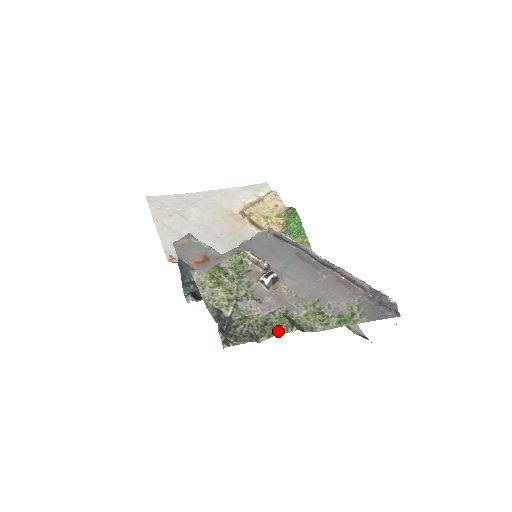
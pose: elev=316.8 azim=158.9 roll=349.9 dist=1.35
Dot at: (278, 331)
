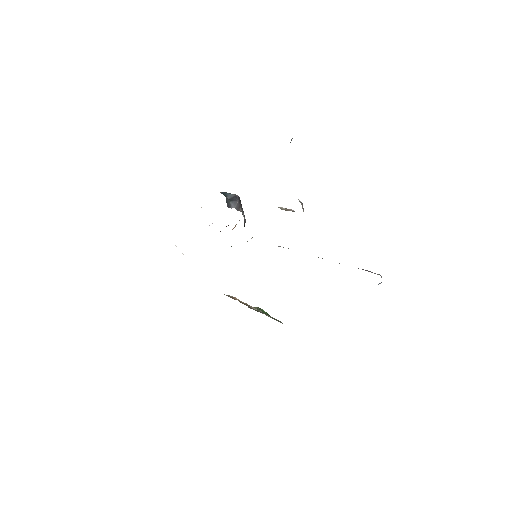
Dot at: occluded
